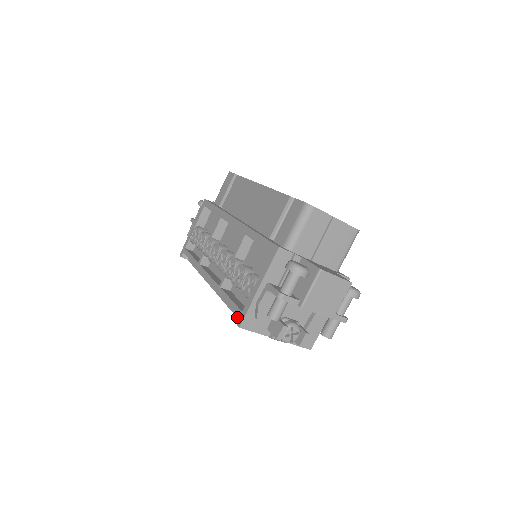
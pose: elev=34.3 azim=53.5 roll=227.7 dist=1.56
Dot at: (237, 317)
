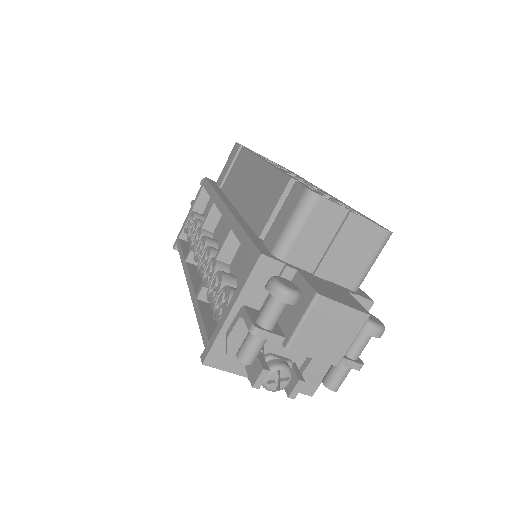
Dot at: occluded
